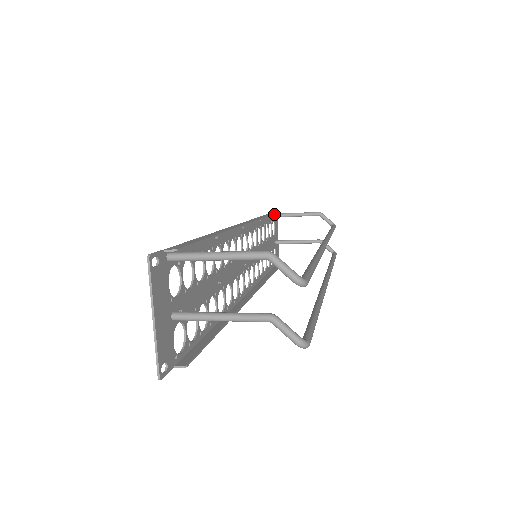
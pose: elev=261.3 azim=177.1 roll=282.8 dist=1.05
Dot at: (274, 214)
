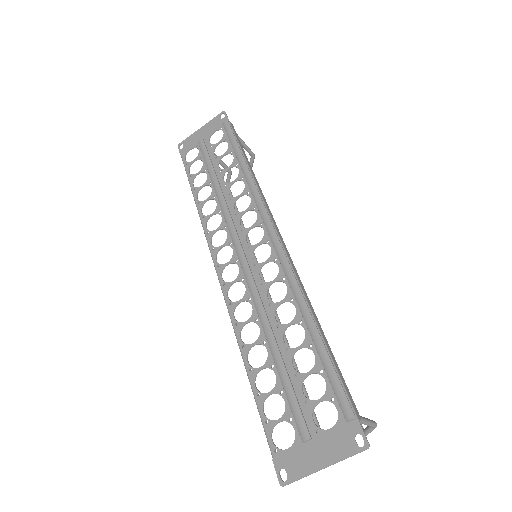
Dot at: (242, 148)
